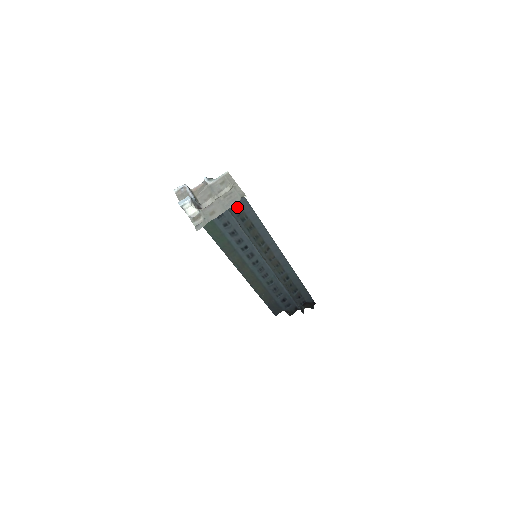
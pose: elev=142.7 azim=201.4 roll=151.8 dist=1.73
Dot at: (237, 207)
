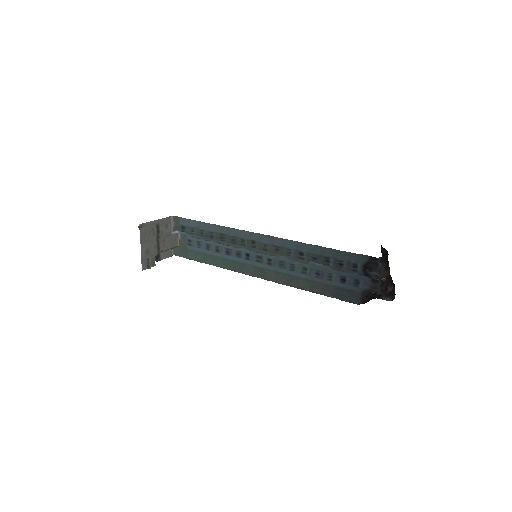
Dot at: (200, 232)
